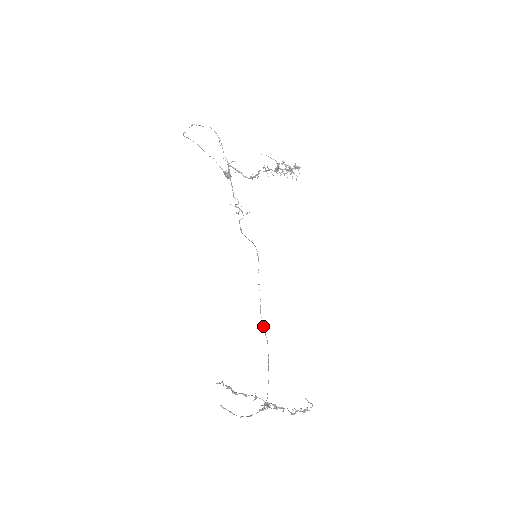
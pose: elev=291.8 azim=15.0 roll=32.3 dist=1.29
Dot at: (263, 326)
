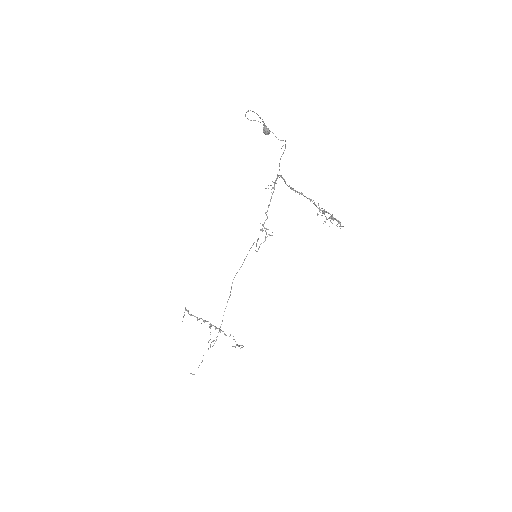
Dot at: occluded
